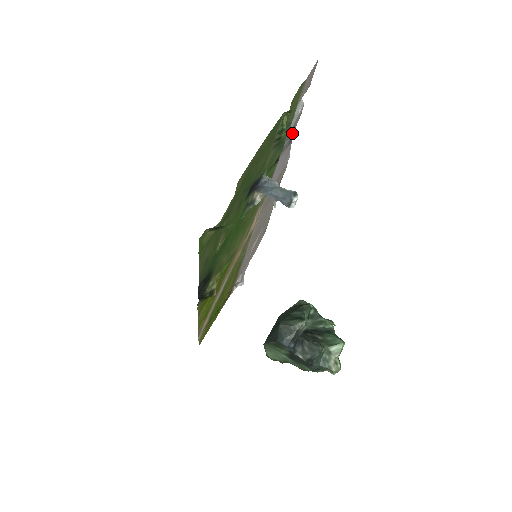
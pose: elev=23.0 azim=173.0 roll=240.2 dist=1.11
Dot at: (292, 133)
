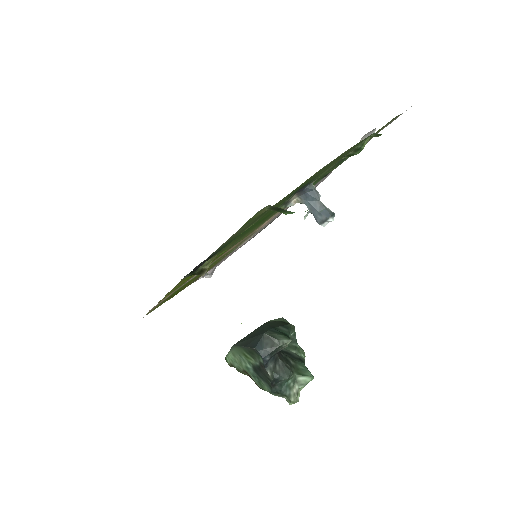
Dot at: occluded
